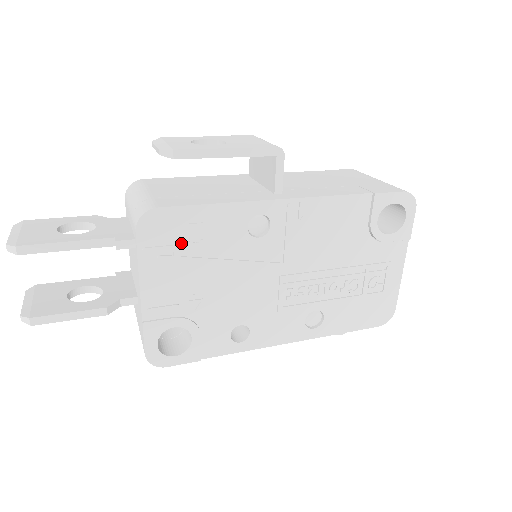
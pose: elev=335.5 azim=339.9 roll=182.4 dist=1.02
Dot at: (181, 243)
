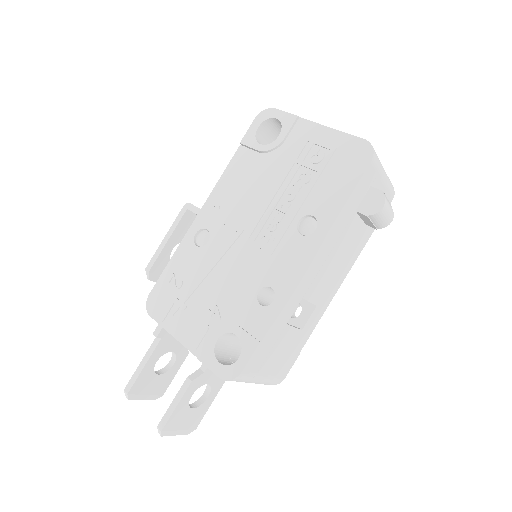
Dot at: (174, 295)
